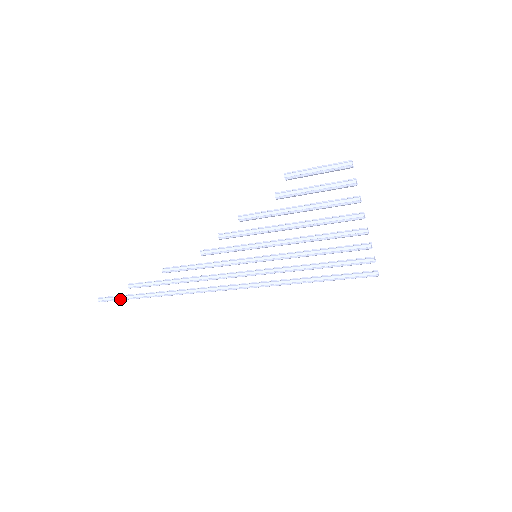
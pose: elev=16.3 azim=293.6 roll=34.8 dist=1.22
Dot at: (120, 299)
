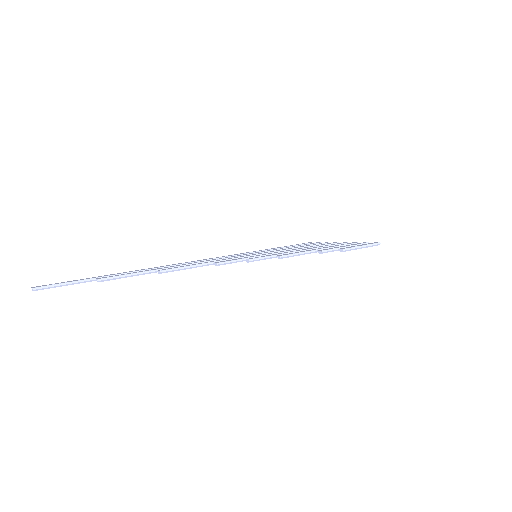
Dot at: (70, 284)
